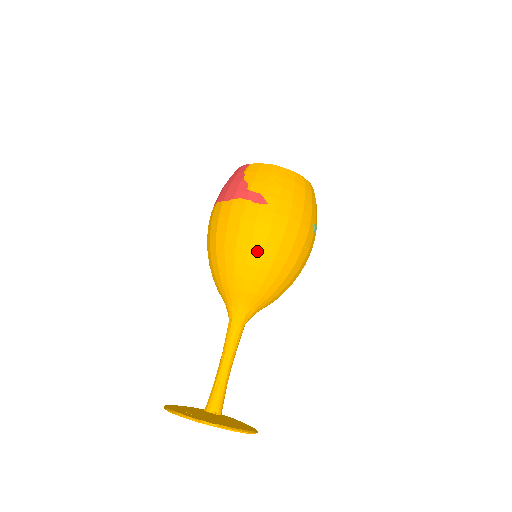
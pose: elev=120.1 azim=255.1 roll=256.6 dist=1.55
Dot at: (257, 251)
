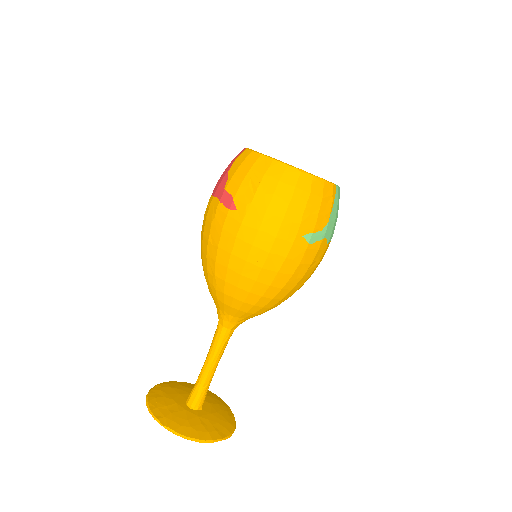
Dot at: (222, 264)
